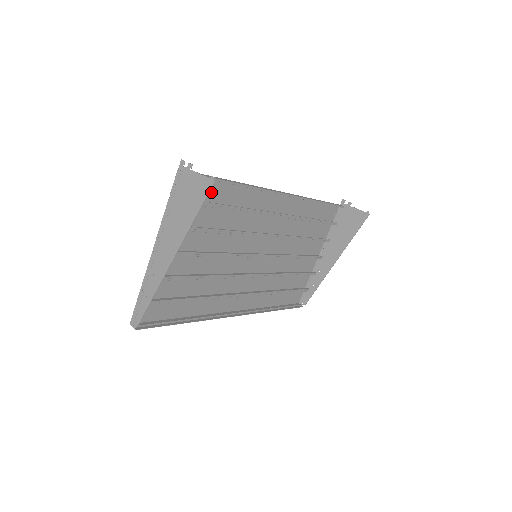
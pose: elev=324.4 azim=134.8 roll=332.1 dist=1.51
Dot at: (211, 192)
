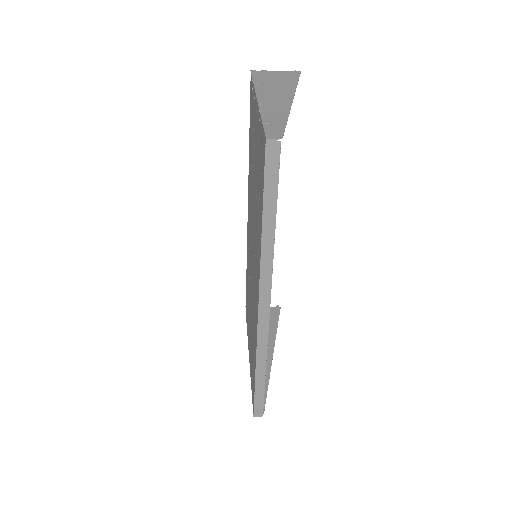
Dot at: (250, 130)
